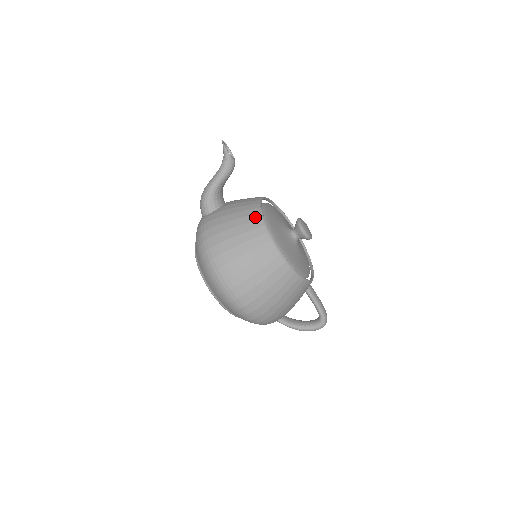
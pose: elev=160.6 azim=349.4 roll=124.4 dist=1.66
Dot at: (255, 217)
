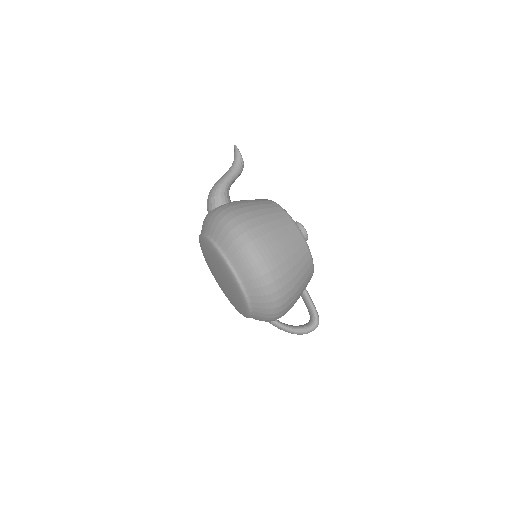
Dot at: (274, 205)
